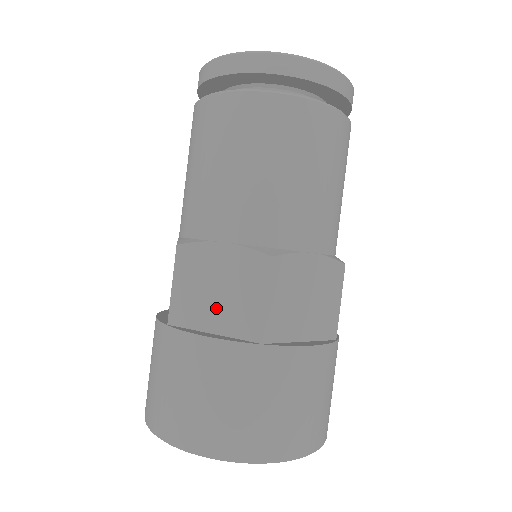
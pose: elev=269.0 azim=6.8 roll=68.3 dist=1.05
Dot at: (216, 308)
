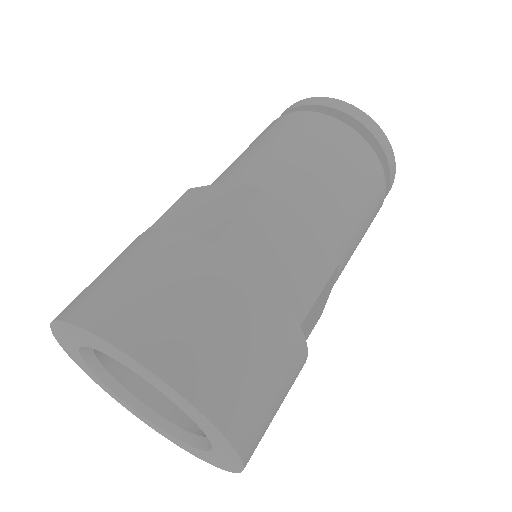
Dot at: (190, 223)
